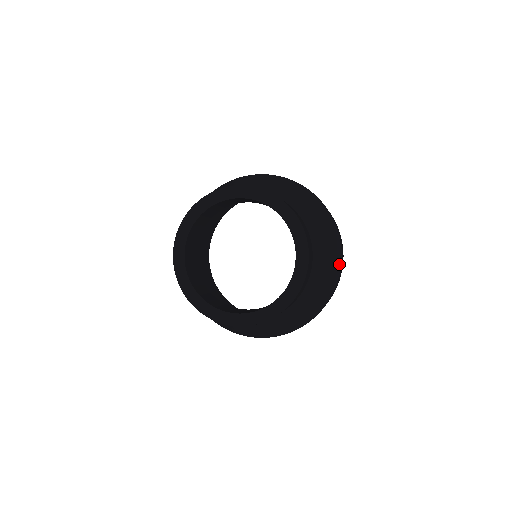
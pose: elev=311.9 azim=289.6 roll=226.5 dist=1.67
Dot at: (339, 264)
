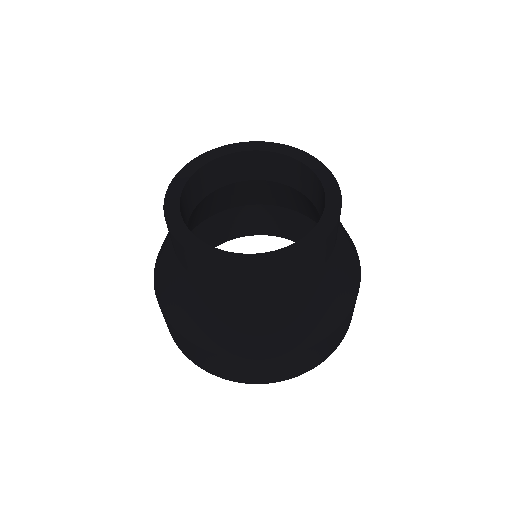
Dot at: (327, 332)
